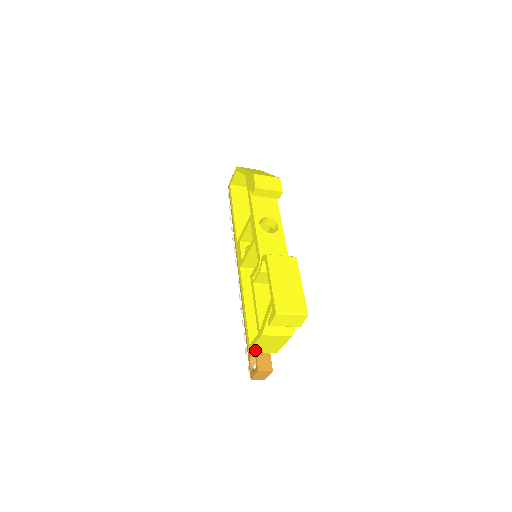
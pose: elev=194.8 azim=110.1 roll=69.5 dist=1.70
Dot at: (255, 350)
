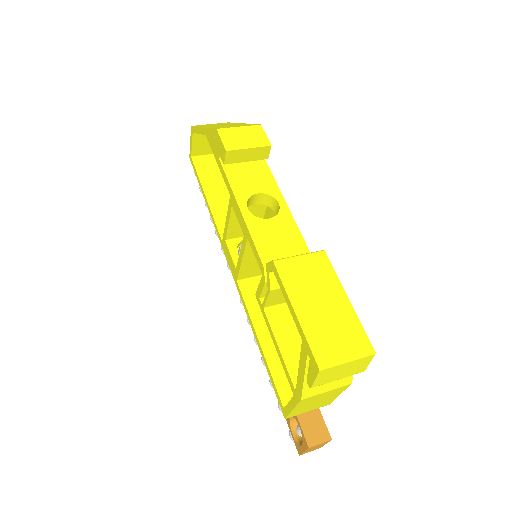
Dot at: (295, 414)
